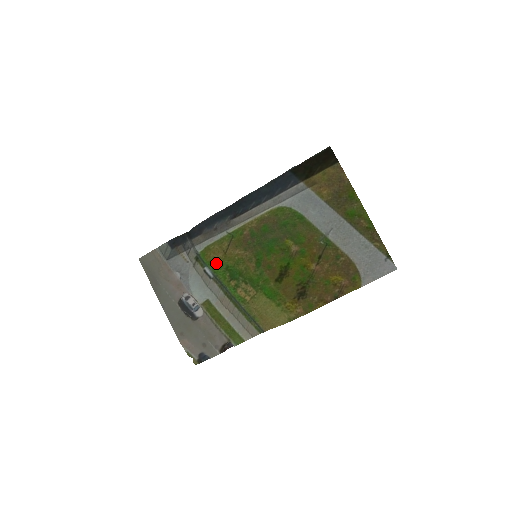
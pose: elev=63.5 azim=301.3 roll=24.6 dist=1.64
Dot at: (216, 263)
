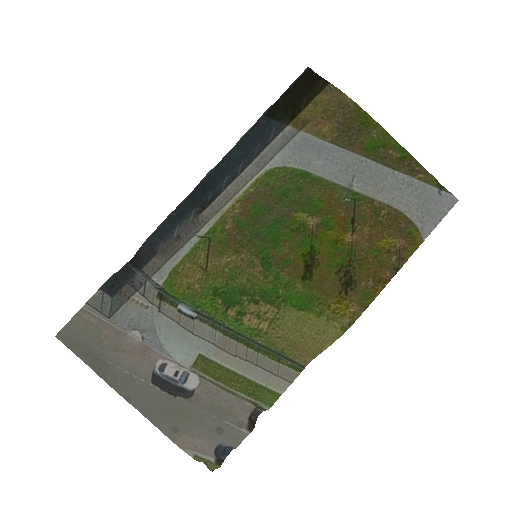
Dot at: (195, 291)
